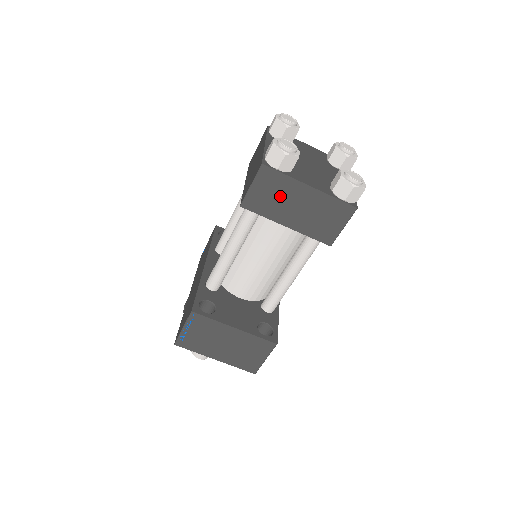
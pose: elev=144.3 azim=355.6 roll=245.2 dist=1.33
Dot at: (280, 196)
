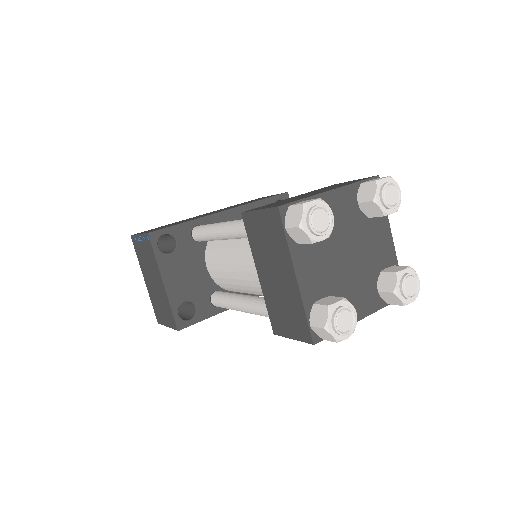
Dot at: (271, 249)
